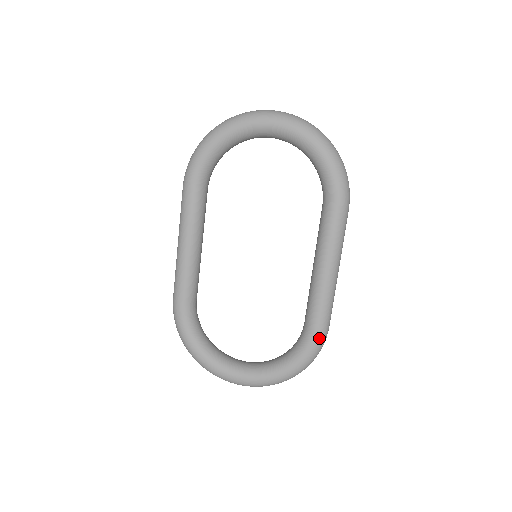
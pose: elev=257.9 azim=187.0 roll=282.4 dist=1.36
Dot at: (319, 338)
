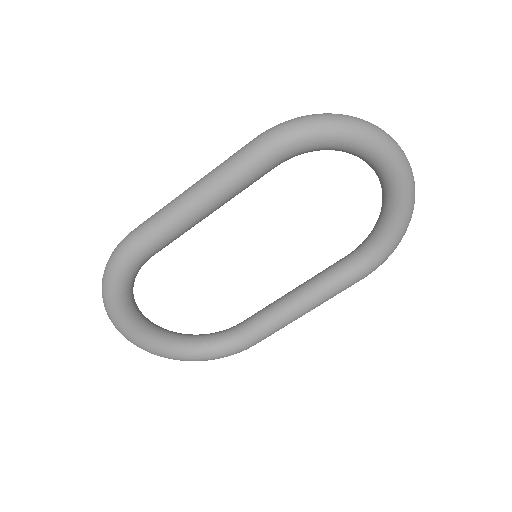
Dot at: (245, 349)
